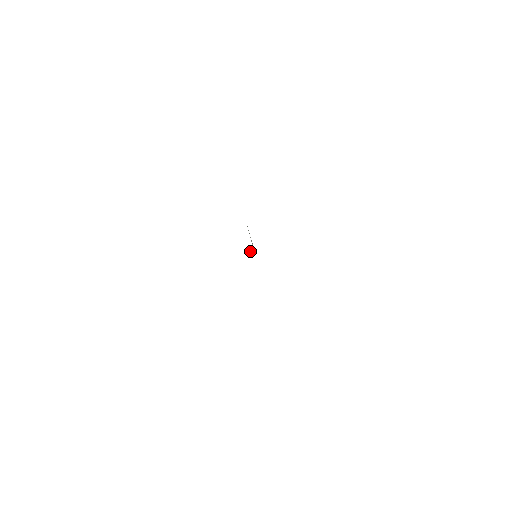
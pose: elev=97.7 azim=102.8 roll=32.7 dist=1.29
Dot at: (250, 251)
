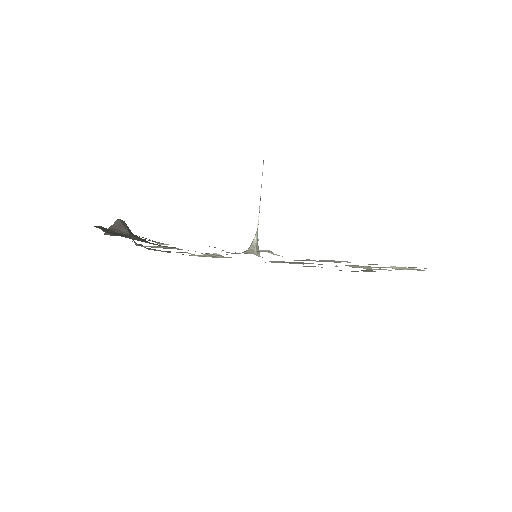
Dot at: (252, 243)
